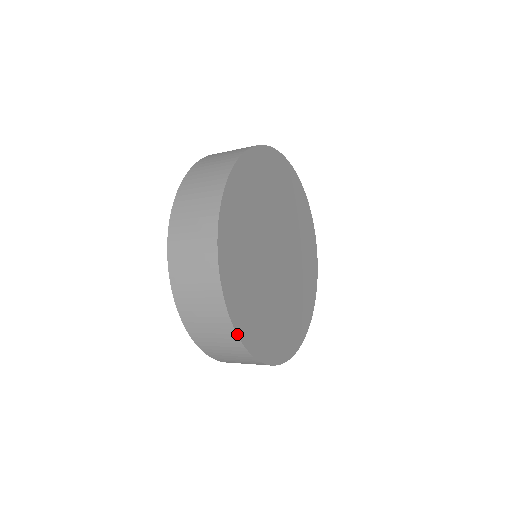
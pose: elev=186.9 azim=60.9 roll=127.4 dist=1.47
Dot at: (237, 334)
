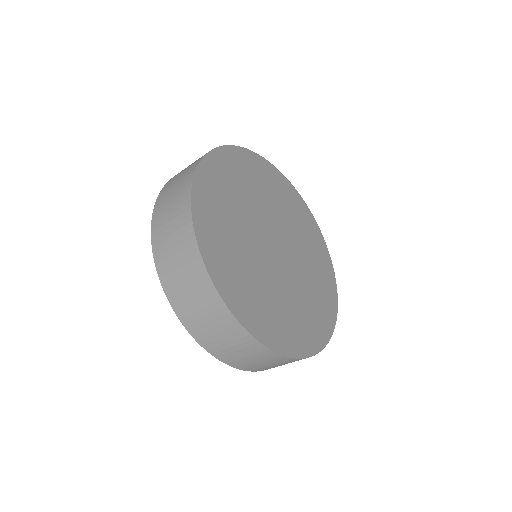
Dot at: (223, 301)
